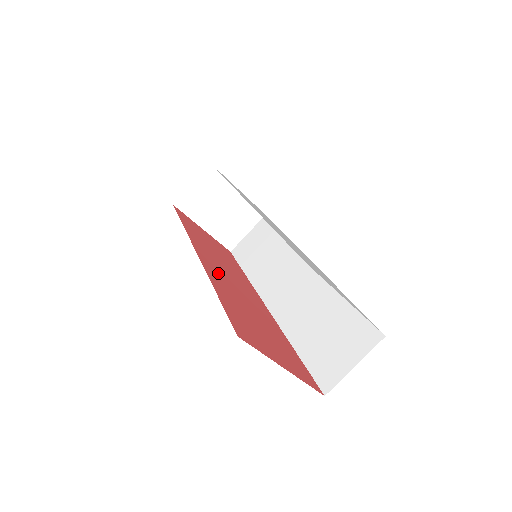
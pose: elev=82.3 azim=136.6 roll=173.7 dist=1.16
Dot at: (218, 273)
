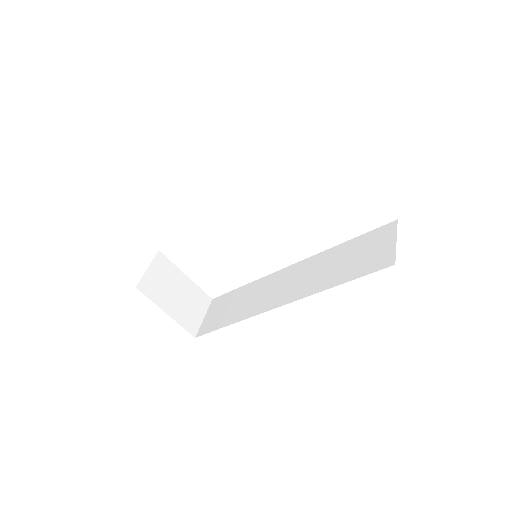
Dot at: occluded
